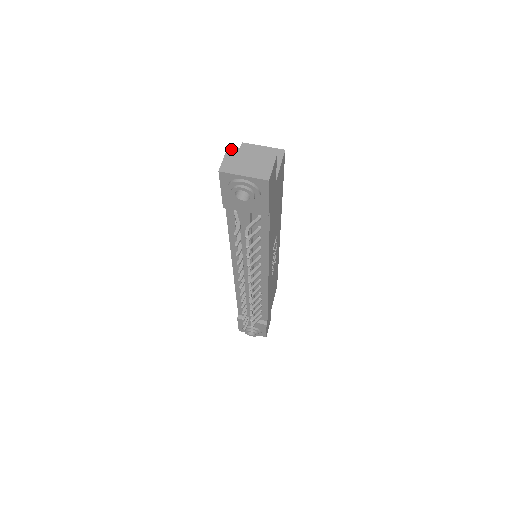
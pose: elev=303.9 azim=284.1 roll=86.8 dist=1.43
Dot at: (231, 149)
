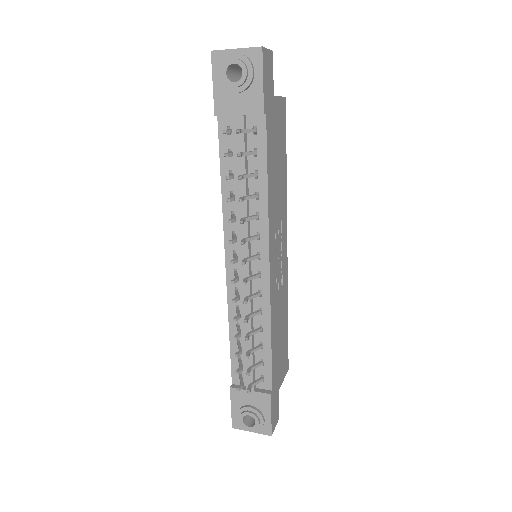
Dot at: occluded
